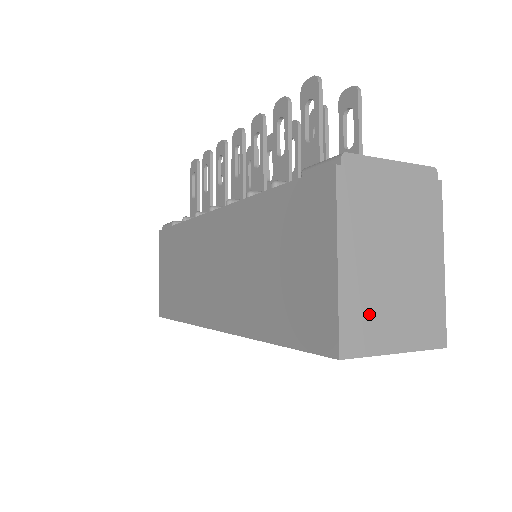
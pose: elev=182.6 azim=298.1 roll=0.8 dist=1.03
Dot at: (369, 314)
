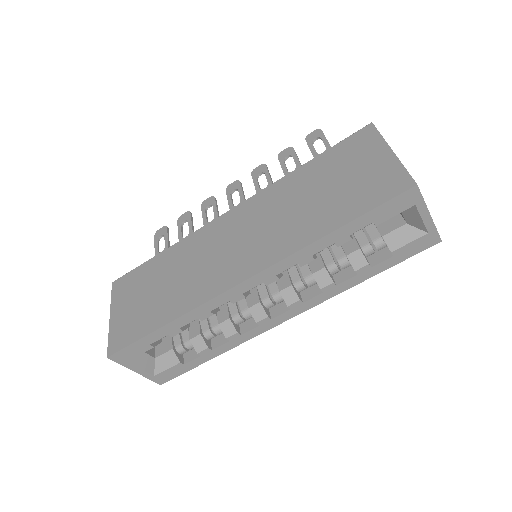
Dot at: occluded
